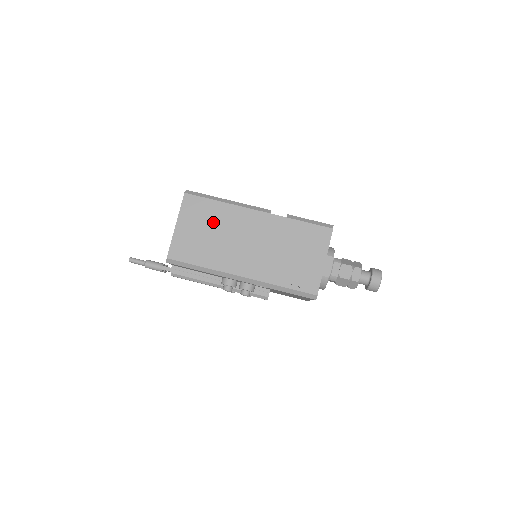
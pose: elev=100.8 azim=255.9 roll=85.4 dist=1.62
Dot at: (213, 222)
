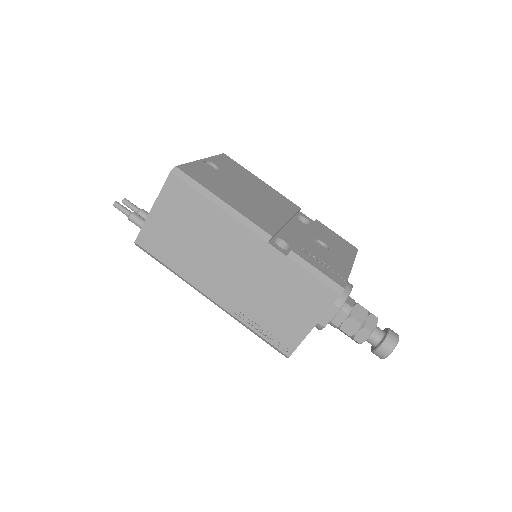
Dot at: (195, 223)
